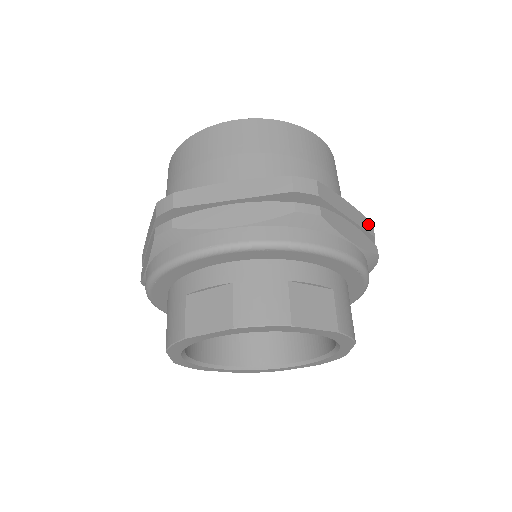
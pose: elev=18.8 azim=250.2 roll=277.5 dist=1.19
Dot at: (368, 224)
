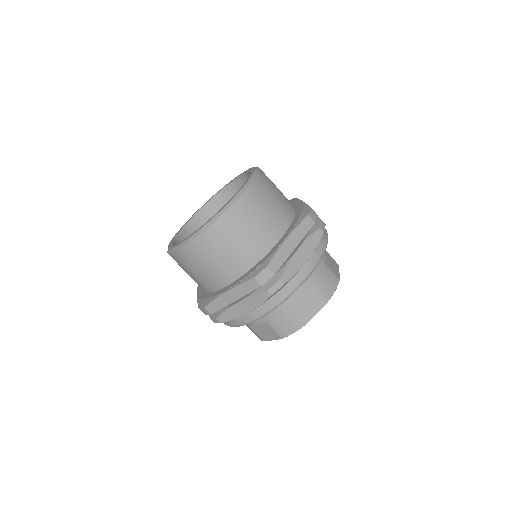
Dot at: occluded
